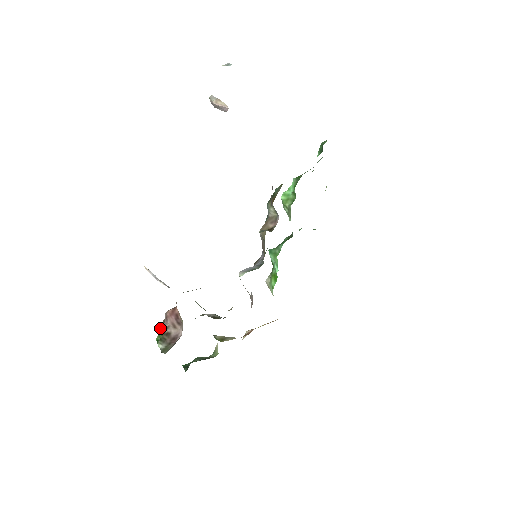
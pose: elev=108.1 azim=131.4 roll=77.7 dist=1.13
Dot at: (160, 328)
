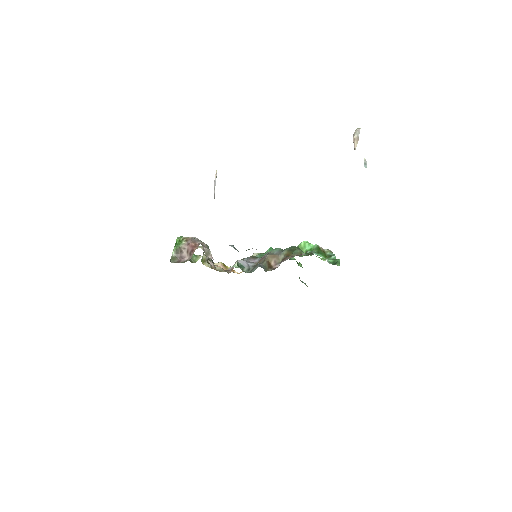
Dot at: (183, 239)
